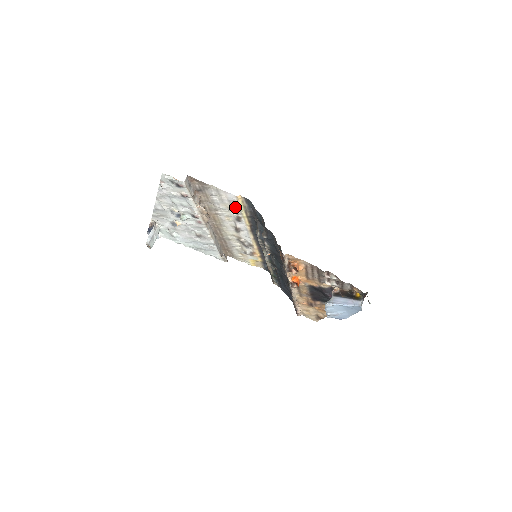
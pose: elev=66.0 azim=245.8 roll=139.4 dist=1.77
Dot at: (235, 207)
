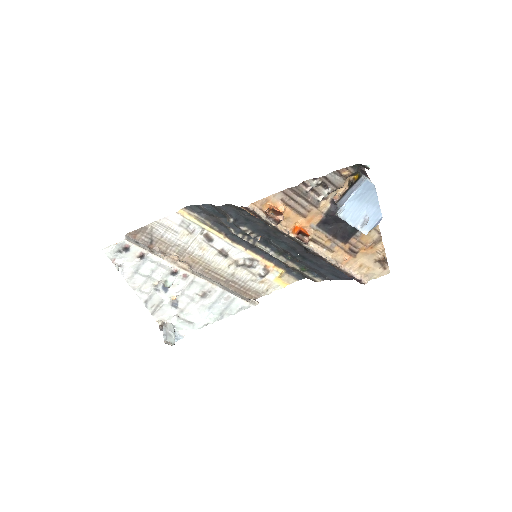
Dot at: (191, 227)
